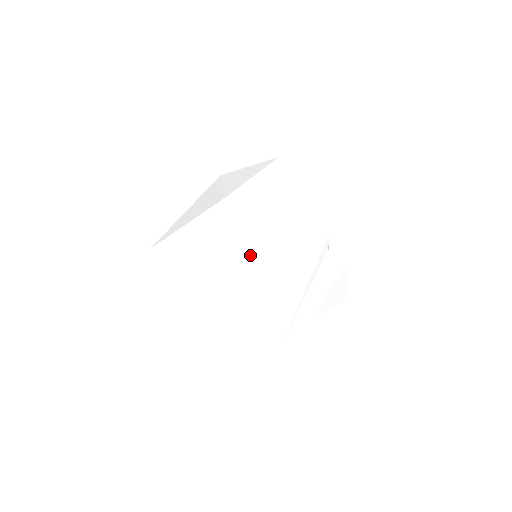
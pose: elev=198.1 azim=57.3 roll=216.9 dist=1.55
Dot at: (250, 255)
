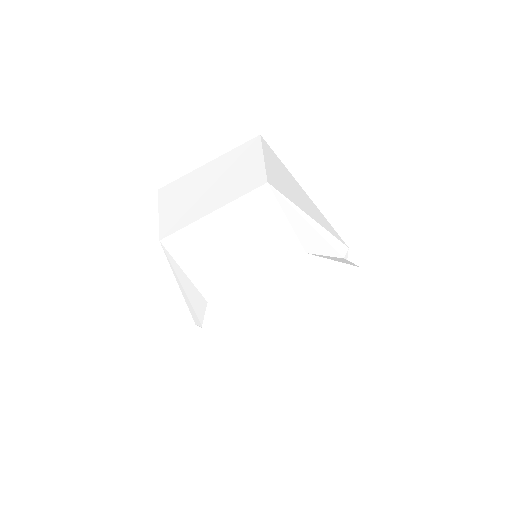
Dot at: (265, 152)
